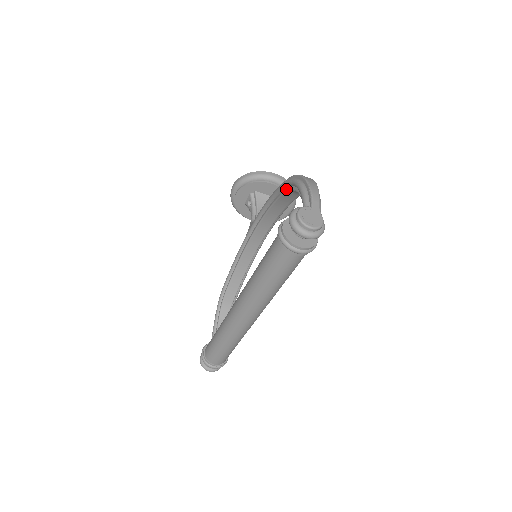
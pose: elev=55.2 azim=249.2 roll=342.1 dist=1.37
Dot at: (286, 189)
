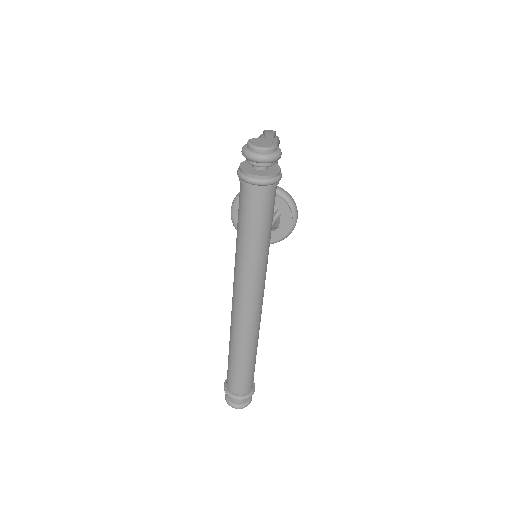
Dot at: occluded
